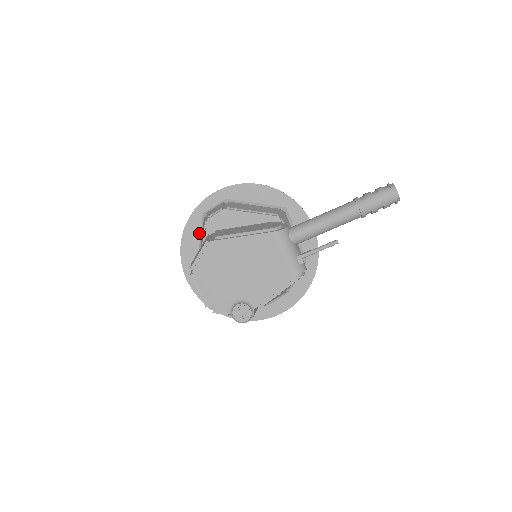
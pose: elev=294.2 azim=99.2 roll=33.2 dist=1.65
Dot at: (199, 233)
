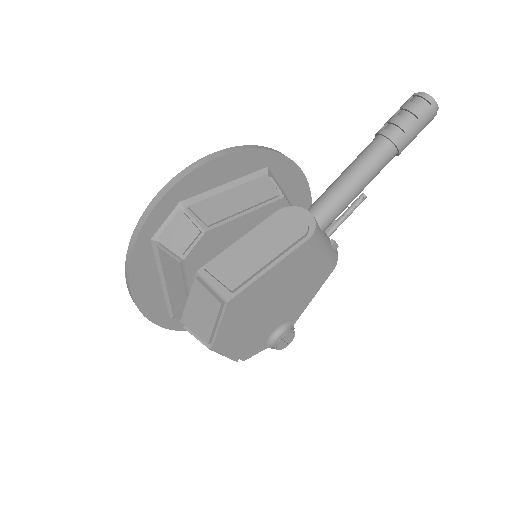
Dot at: (154, 267)
